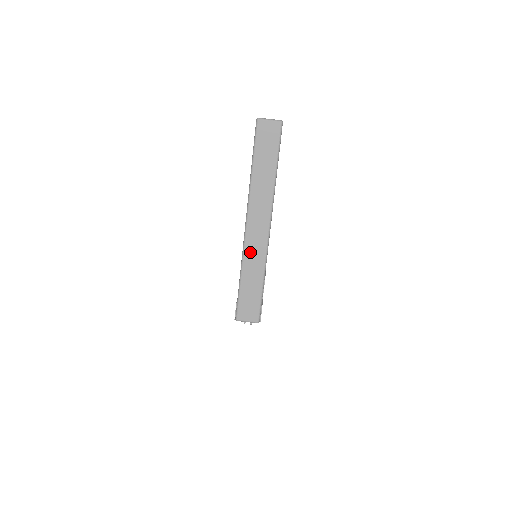
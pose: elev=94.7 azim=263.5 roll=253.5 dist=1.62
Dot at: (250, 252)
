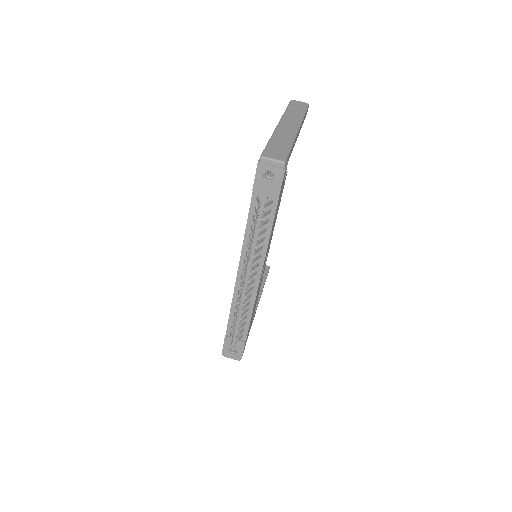
Dot at: (281, 132)
